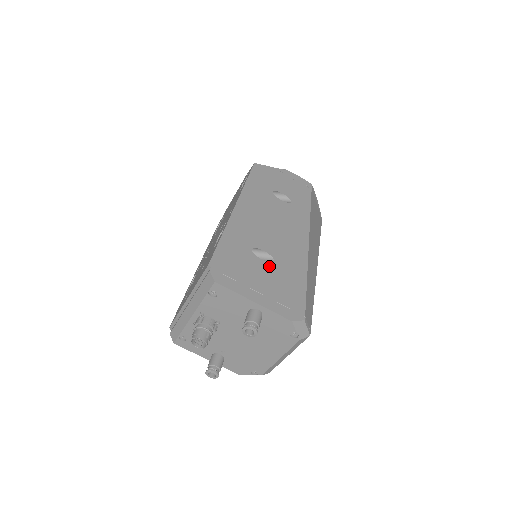
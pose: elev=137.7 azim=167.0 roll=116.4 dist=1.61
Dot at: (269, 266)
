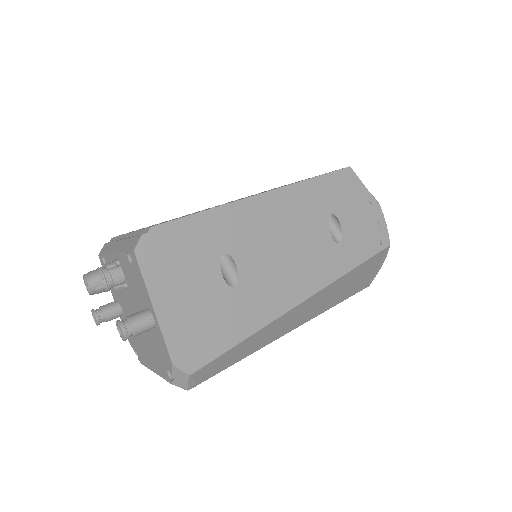
Dot at: (221, 287)
